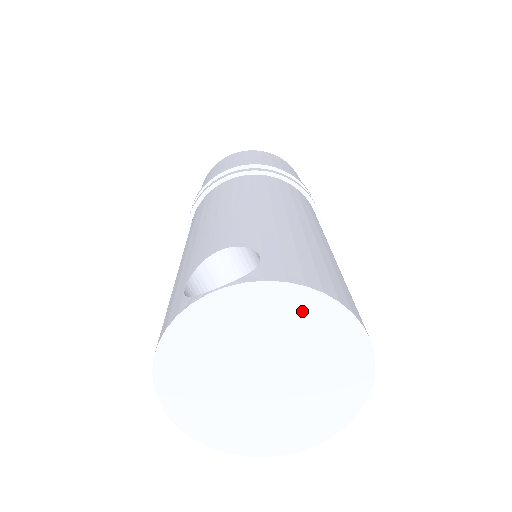
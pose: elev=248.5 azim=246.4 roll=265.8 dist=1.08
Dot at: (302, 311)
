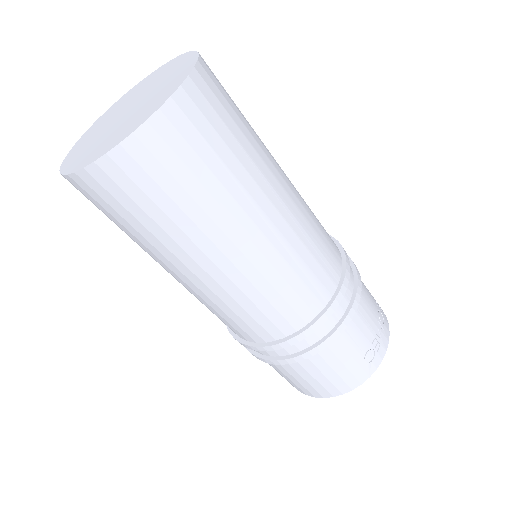
Dot at: (136, 89)
